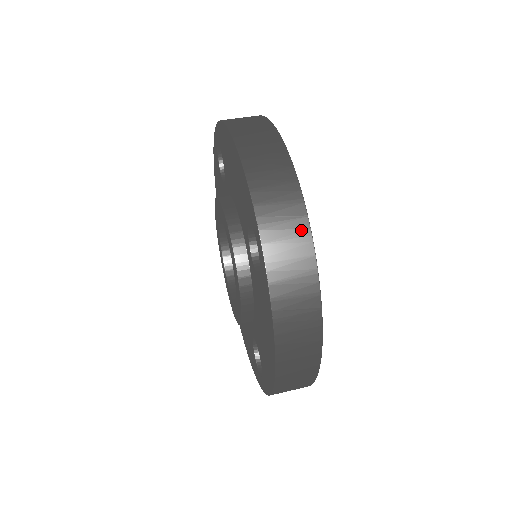
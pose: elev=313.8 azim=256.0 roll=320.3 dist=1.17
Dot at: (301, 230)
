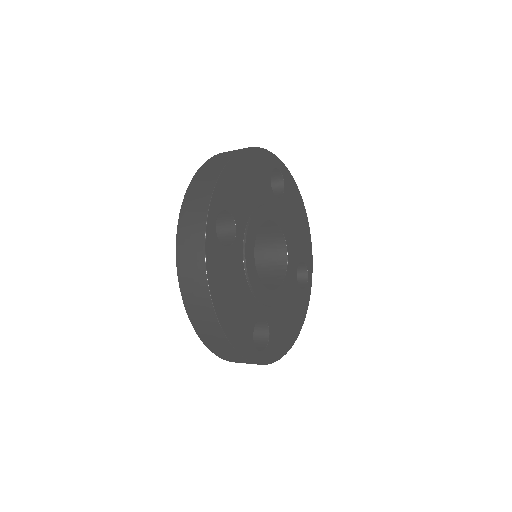
Dot at: (202, 213)
